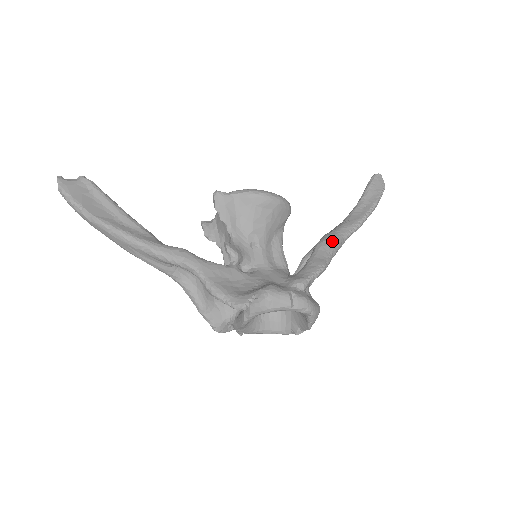
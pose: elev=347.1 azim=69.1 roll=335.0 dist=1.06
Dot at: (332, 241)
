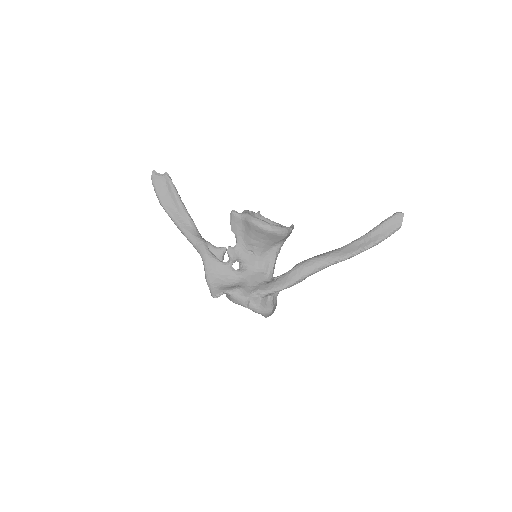
Dot at: (308, 267)
